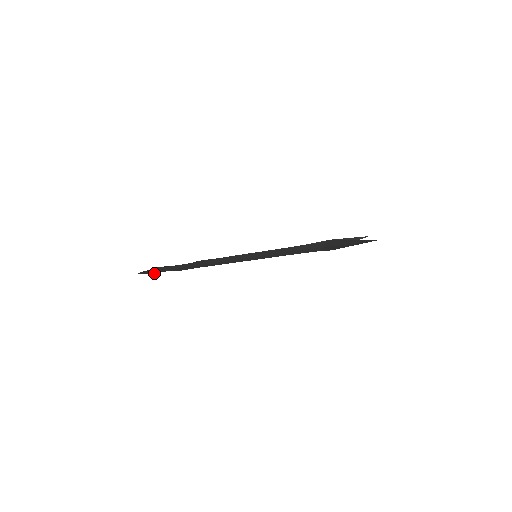
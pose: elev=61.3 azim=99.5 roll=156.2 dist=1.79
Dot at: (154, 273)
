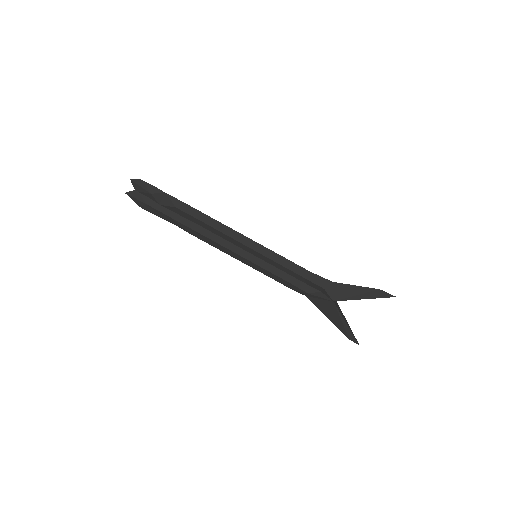
Dot at: (150, 190)
